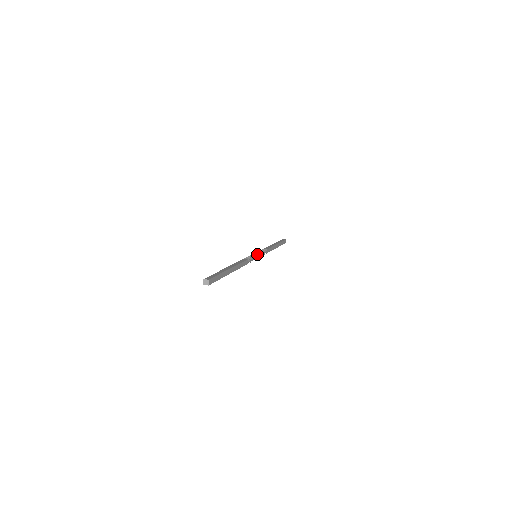
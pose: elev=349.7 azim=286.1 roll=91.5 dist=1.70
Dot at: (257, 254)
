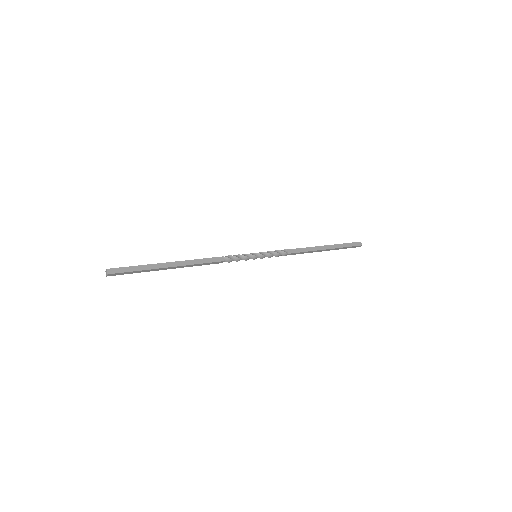
Dot at: (255, 253)
